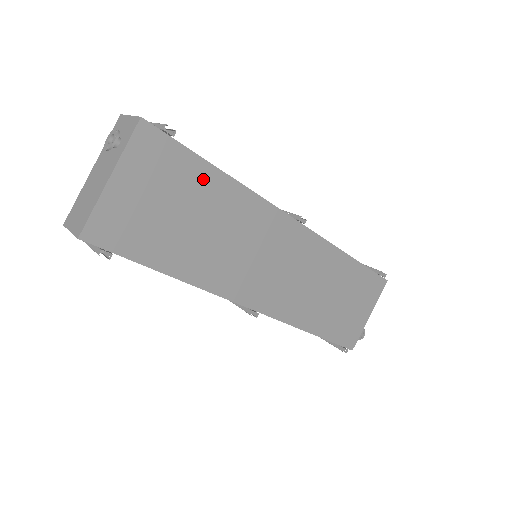
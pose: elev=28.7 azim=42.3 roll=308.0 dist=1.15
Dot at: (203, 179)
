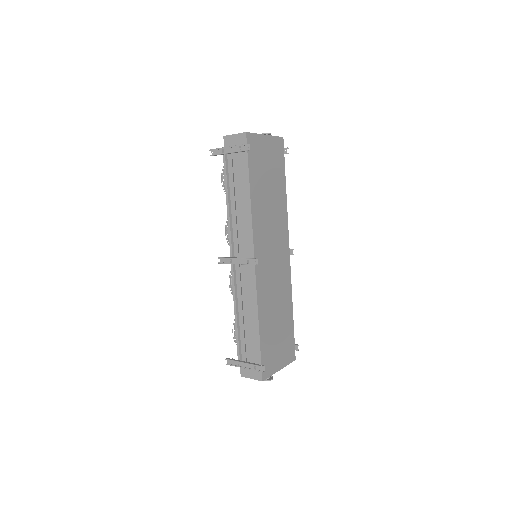
Dot at: (281, 181)
